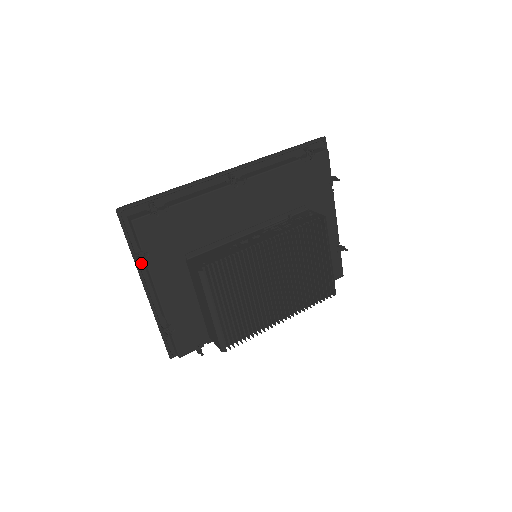
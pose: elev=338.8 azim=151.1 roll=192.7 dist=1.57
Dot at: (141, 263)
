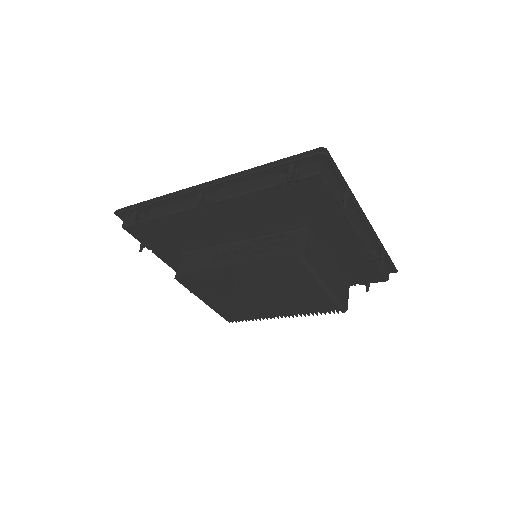
Dot at: occluded
